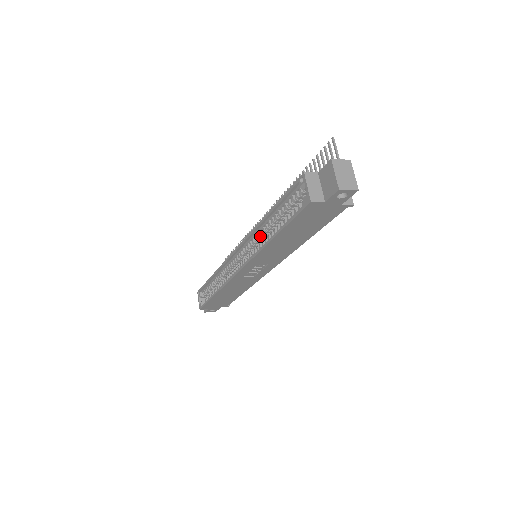
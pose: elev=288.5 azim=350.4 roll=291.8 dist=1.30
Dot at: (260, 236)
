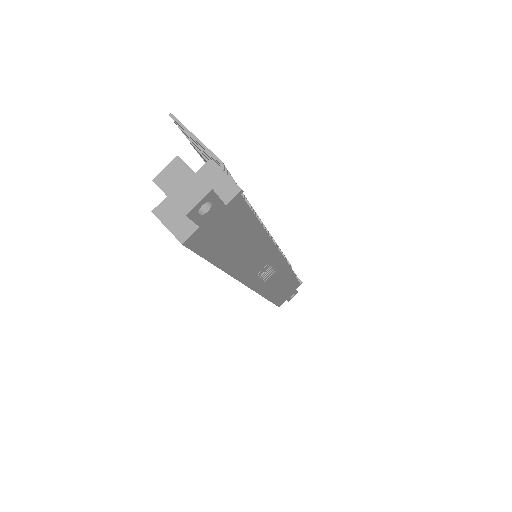
Dot at: occluded
